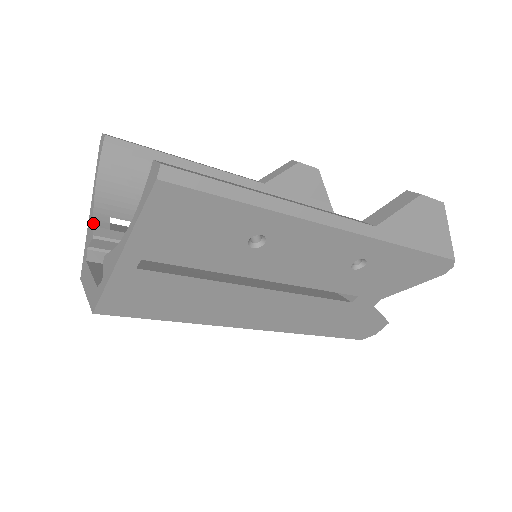
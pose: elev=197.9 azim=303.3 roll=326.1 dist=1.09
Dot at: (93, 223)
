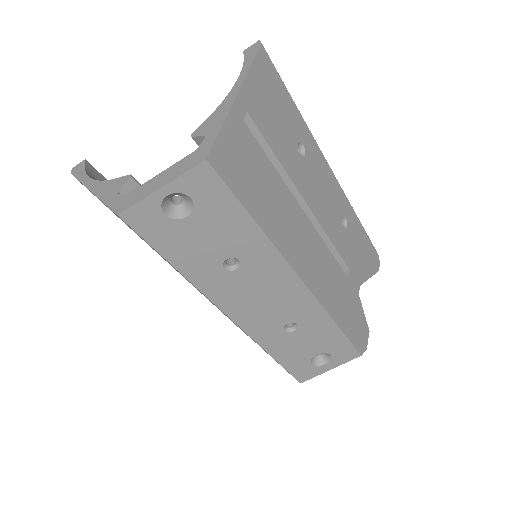
Dot at: occluded
